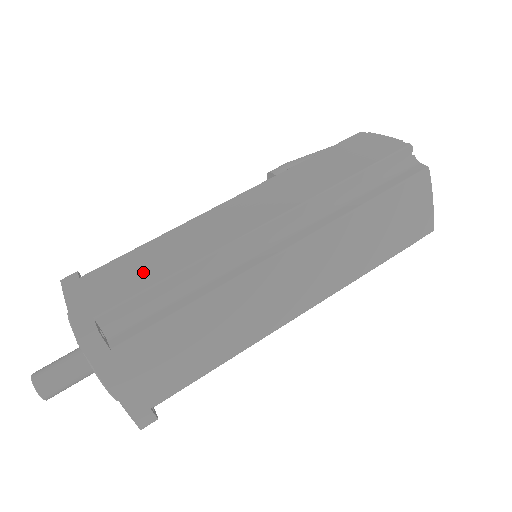
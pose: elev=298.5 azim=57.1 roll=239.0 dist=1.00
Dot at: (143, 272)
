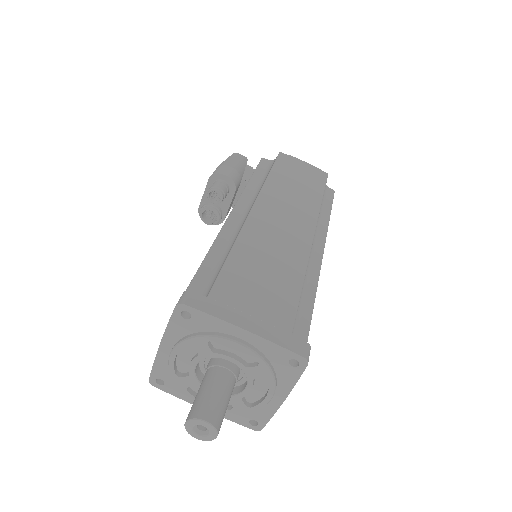
Dot at: (276, 284)
